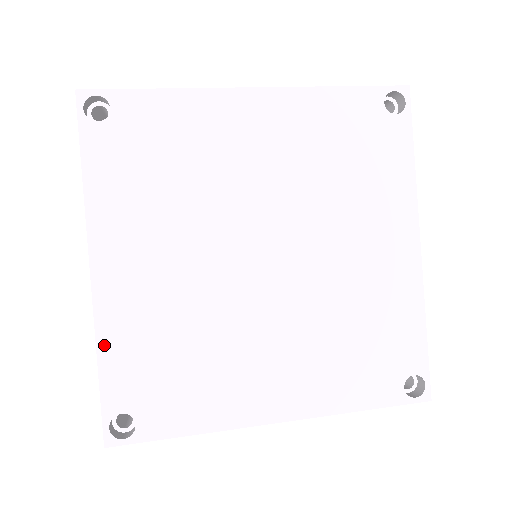
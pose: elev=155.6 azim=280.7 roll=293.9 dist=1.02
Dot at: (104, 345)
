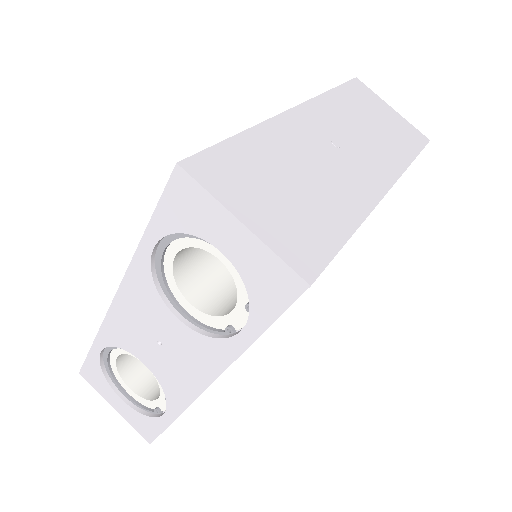
Dot at: occluded
